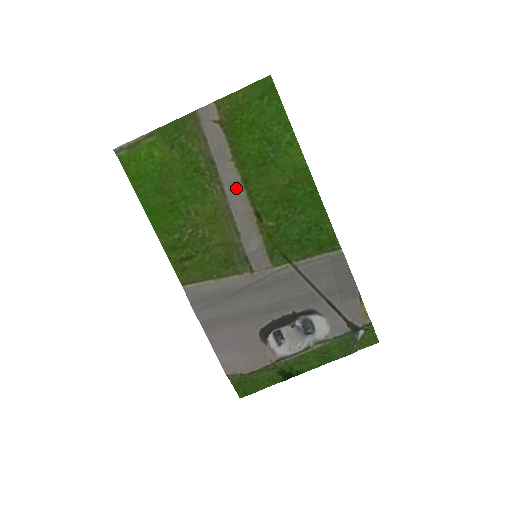
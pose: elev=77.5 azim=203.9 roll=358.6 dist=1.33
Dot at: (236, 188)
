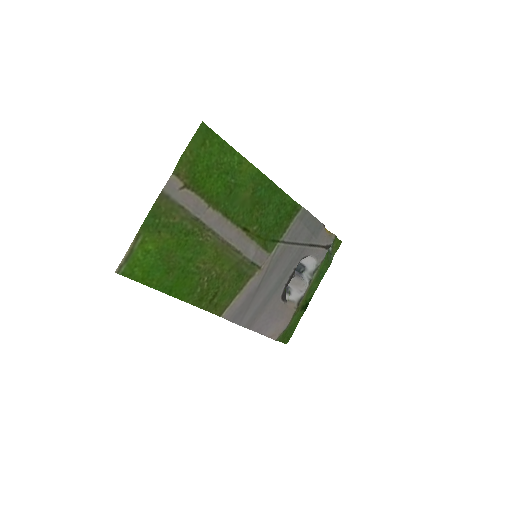
Dot at: (222, 224)
